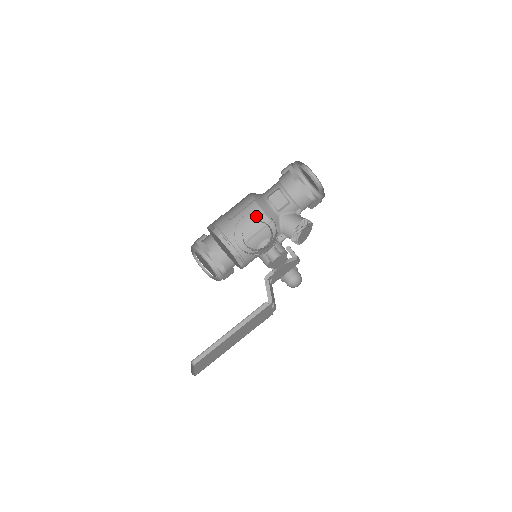
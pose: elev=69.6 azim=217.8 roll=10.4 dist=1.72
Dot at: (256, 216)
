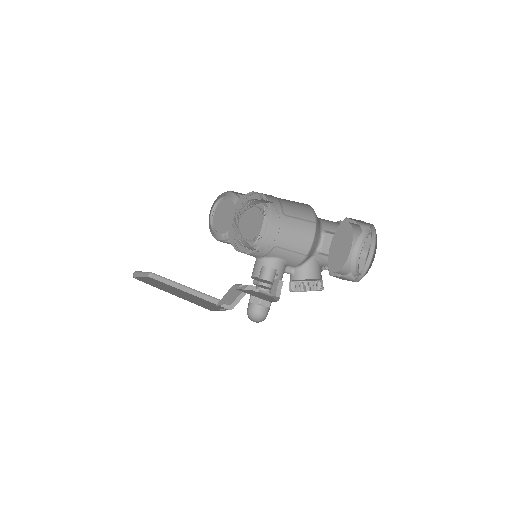
Dot at: (305, 238)
